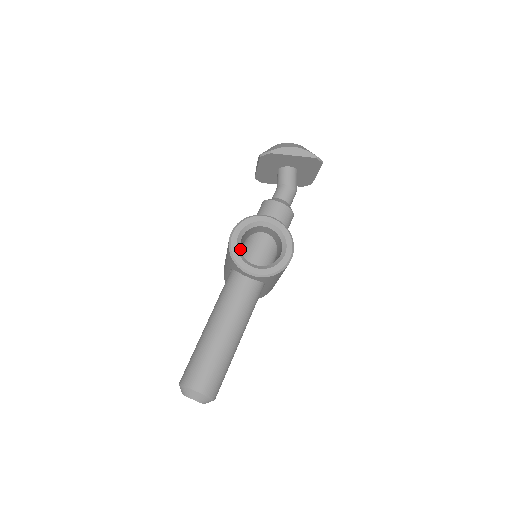
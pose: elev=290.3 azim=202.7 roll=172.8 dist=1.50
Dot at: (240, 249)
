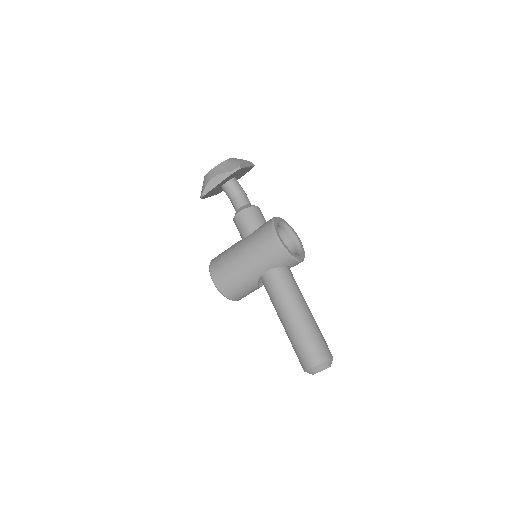
Dot at: occluded
